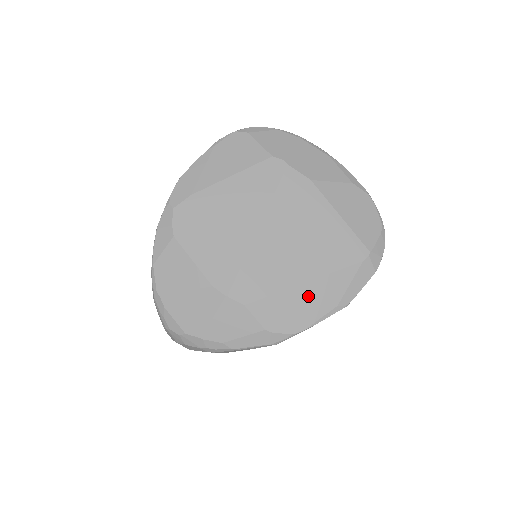
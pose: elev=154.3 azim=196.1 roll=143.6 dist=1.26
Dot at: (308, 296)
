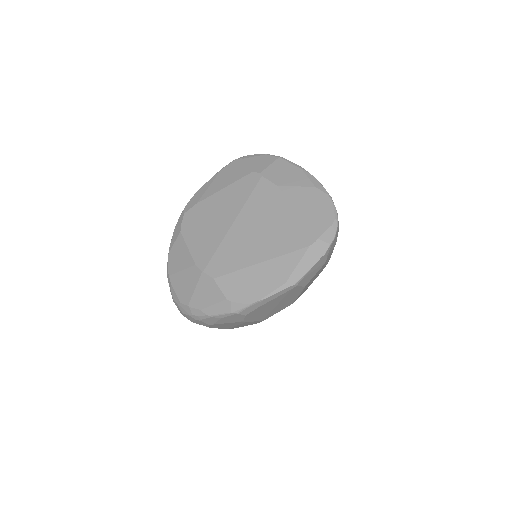
Dot at: (262, 274)
